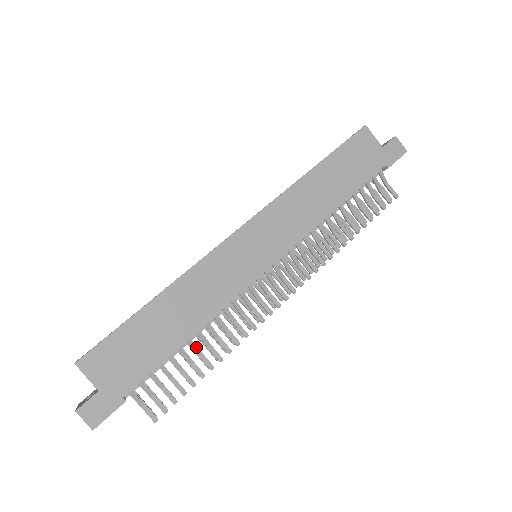
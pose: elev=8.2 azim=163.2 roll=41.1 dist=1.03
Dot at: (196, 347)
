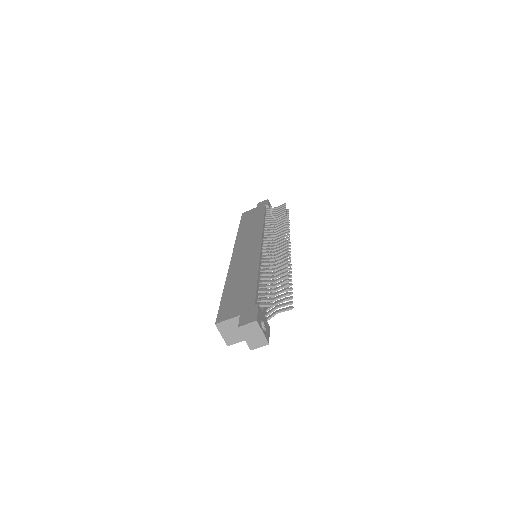
Dot at: (268, 277)
